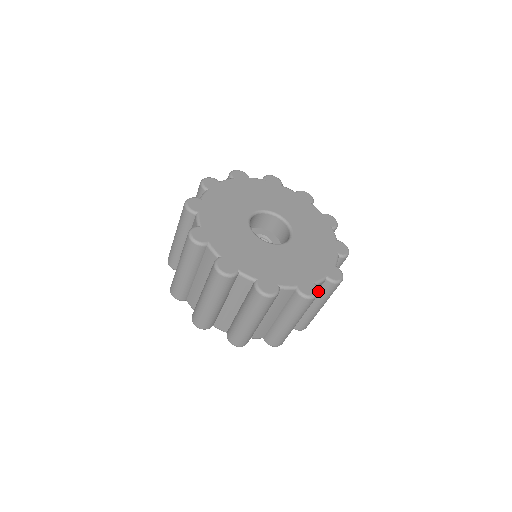
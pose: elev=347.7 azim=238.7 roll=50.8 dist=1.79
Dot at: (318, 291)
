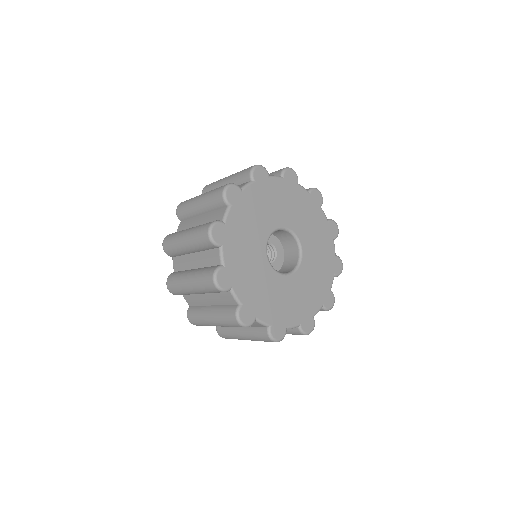
Dot at: occluded
